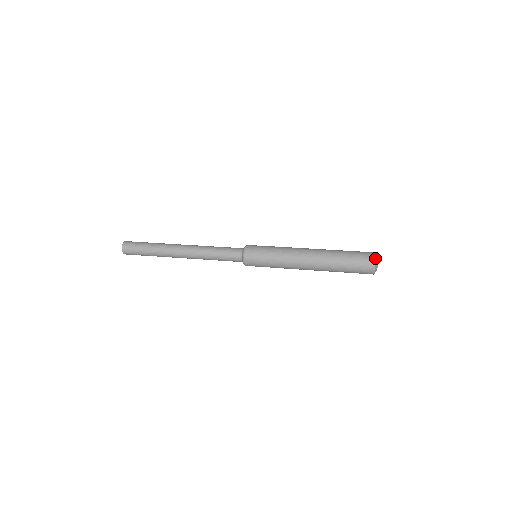
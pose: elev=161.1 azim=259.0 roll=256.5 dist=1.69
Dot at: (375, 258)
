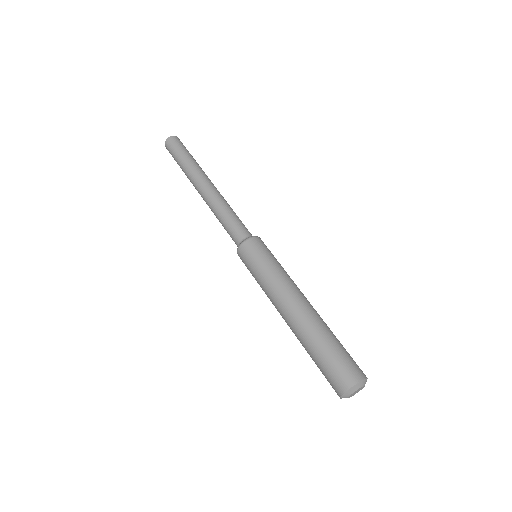
Dot at: (354, 384)
